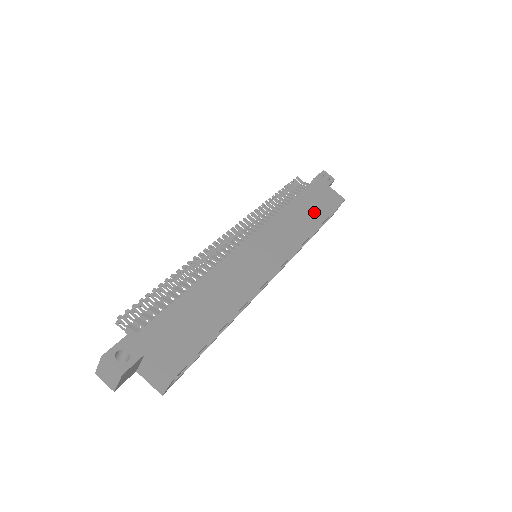
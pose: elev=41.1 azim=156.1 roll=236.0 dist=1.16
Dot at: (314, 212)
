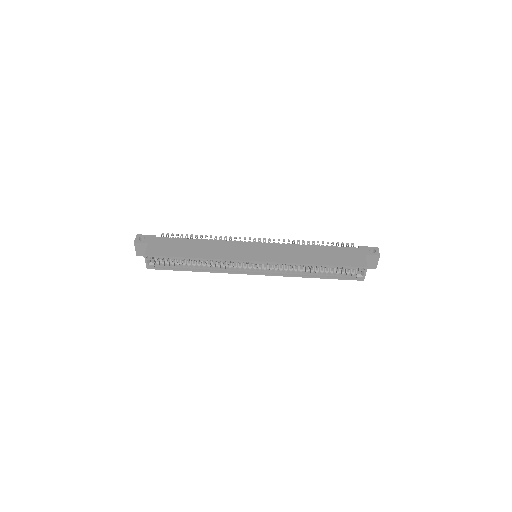
Dot at: (324, 258)
